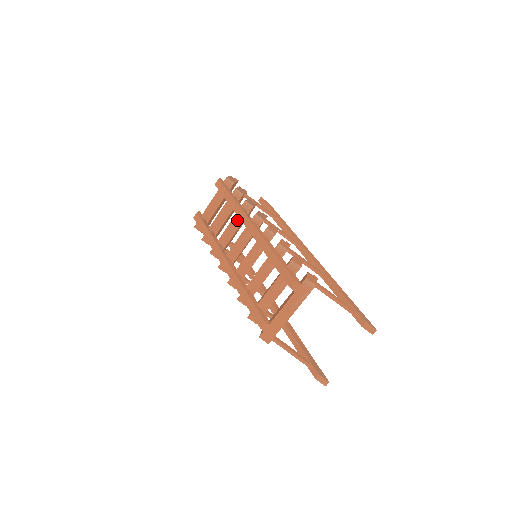
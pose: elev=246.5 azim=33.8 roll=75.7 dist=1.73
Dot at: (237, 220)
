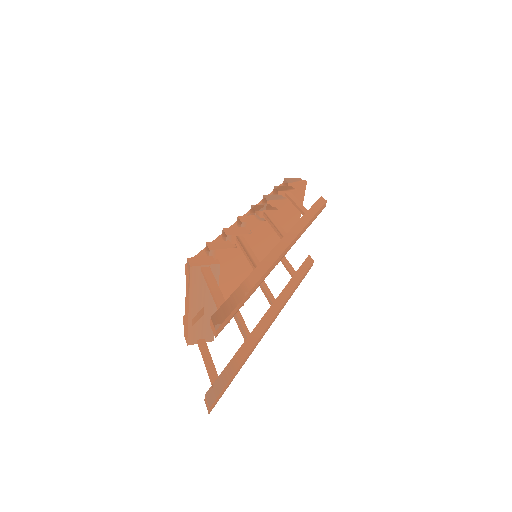
Dot at: occluded
